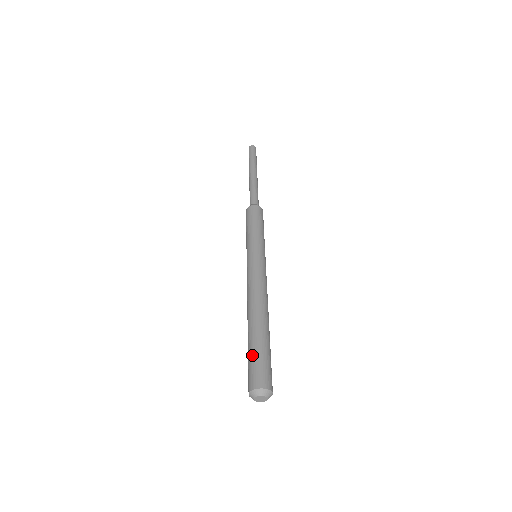
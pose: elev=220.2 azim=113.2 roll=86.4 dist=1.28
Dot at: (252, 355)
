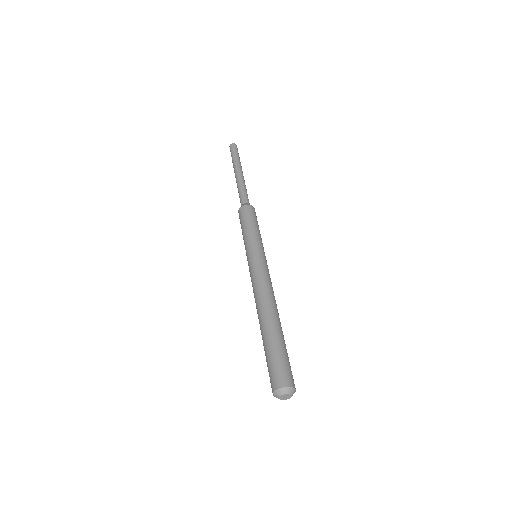
Dot at: (267, 358)
